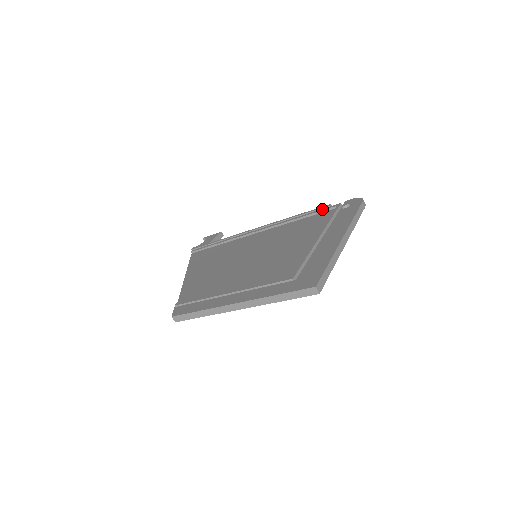
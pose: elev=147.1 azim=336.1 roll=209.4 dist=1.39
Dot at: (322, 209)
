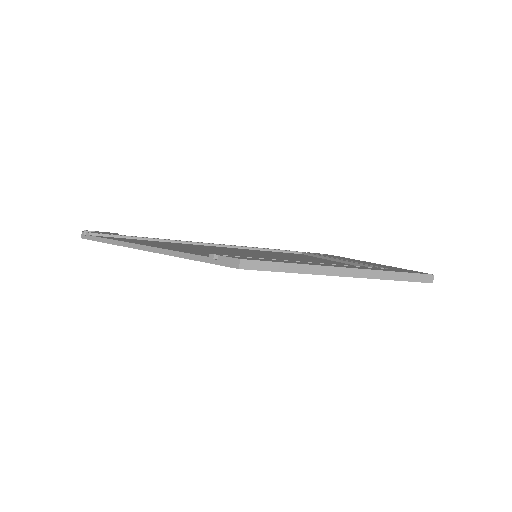
Dot at: (286, 250)
